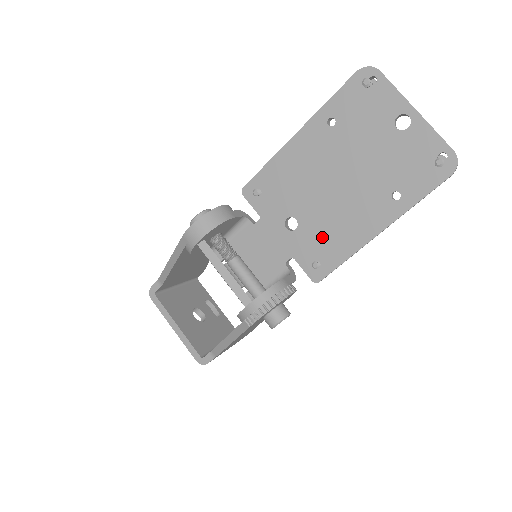
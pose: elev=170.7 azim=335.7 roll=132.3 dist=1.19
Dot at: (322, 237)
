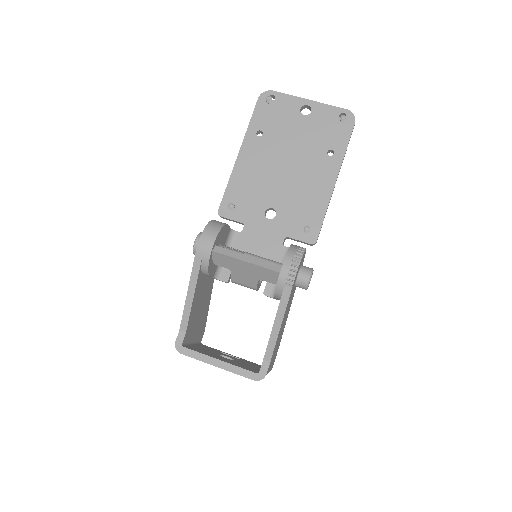
Dot at: (299, 208)
